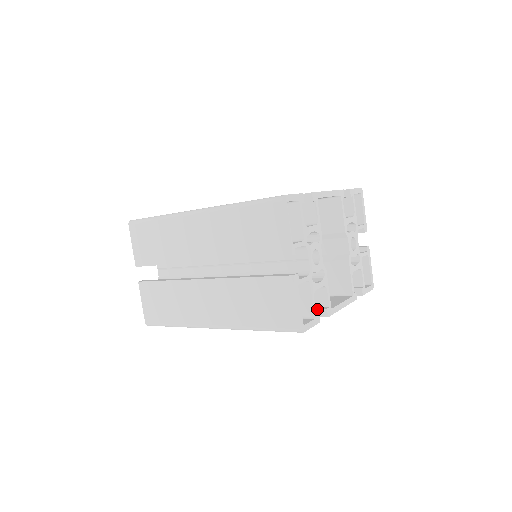
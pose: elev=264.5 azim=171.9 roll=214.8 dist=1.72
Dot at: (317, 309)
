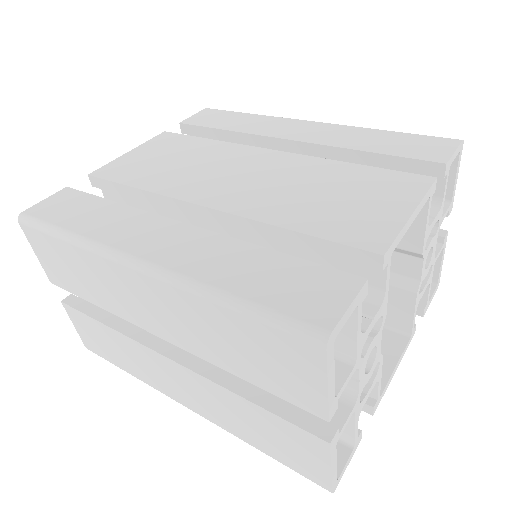
Dot at: occluded
